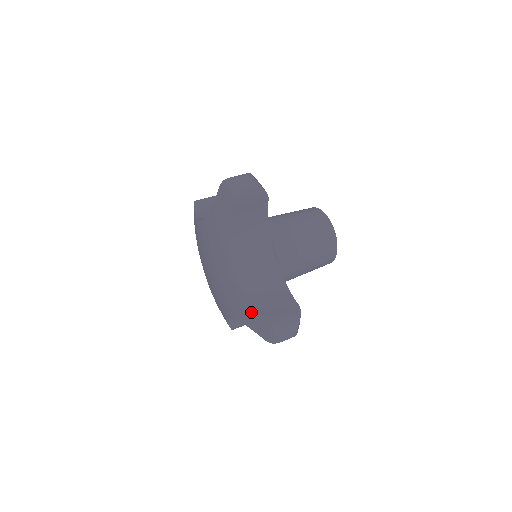
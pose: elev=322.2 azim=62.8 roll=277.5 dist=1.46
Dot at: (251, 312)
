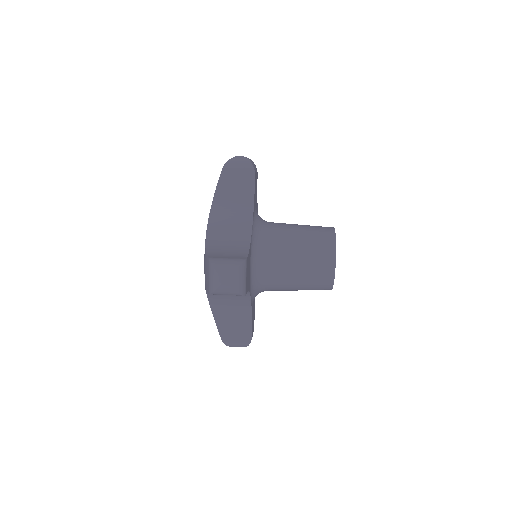
Dot at: (205, 262)
